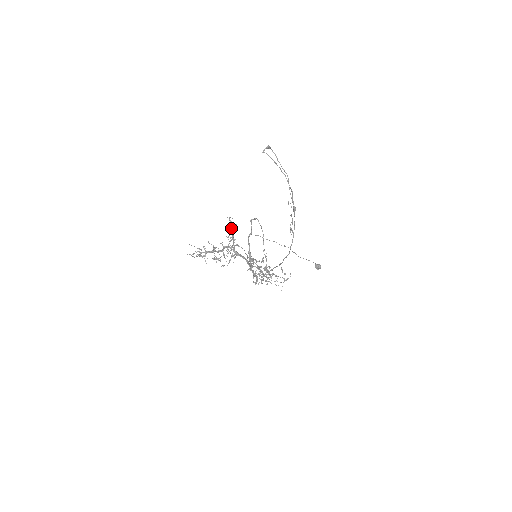
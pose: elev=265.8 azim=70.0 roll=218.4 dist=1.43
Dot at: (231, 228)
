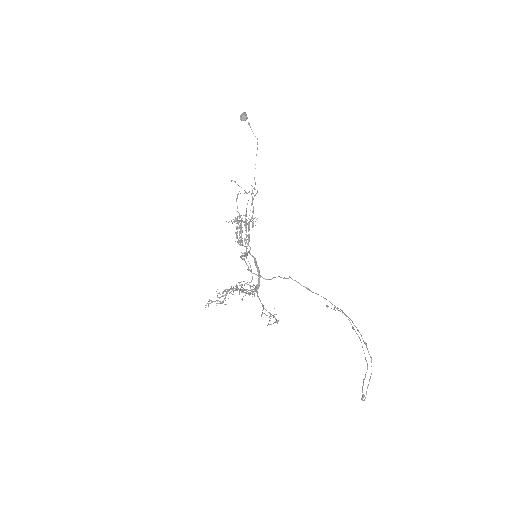
Dot at: occluded
